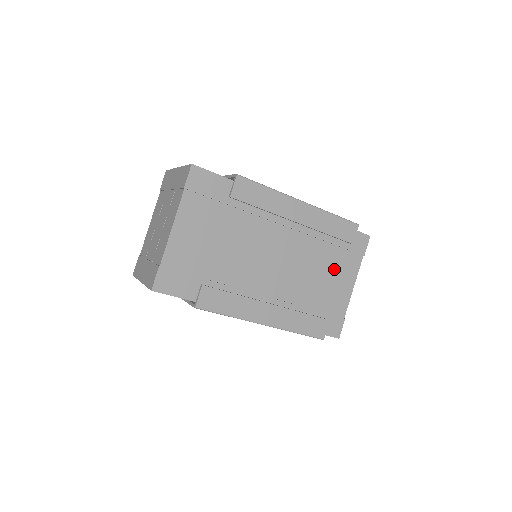
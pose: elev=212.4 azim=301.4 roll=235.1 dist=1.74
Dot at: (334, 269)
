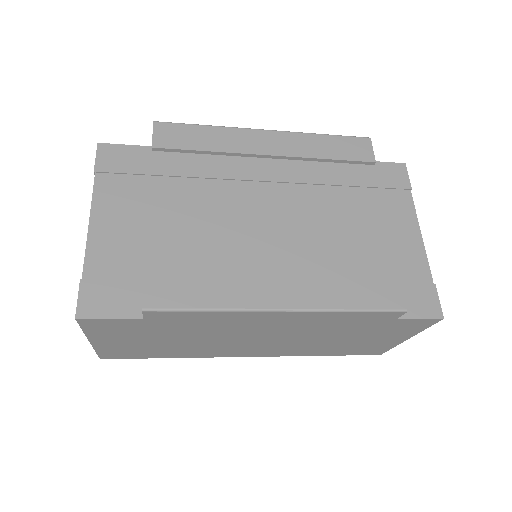
Dot at: (373, 218)
